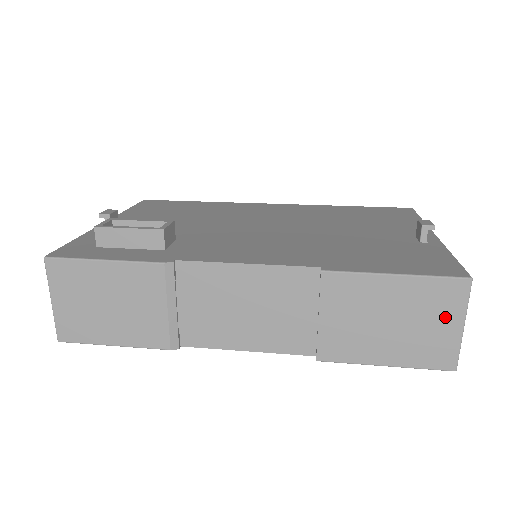
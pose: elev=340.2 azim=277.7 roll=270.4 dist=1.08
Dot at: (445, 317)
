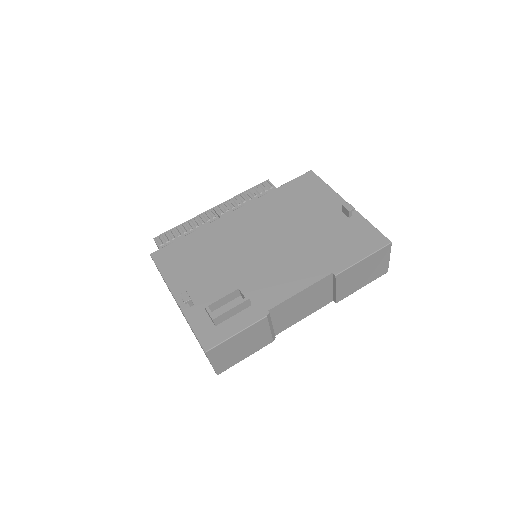
Dot at: (383, 259)
